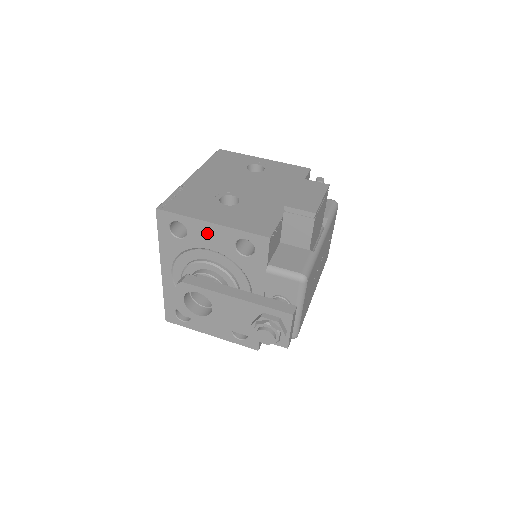
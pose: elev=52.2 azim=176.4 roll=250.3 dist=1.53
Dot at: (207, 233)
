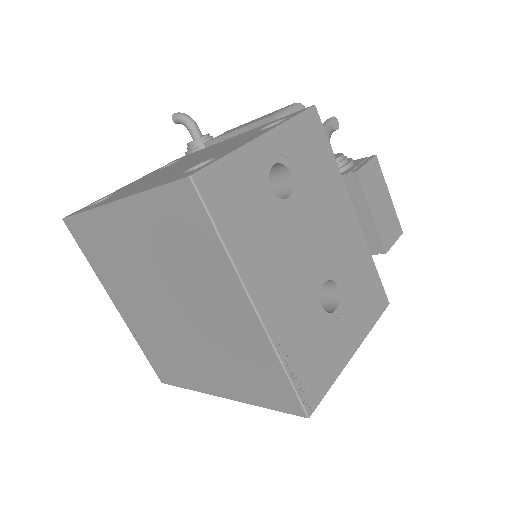
Dot at: occluded
